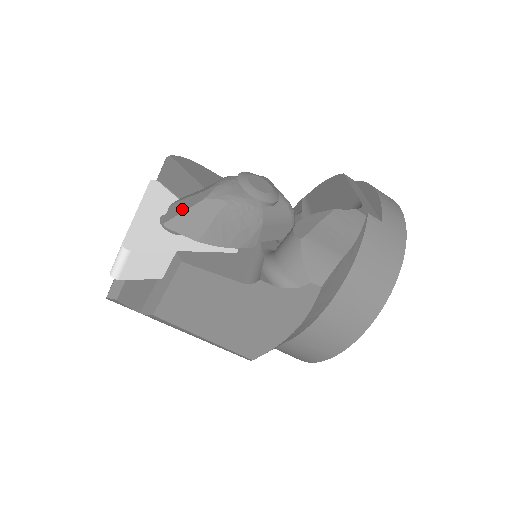
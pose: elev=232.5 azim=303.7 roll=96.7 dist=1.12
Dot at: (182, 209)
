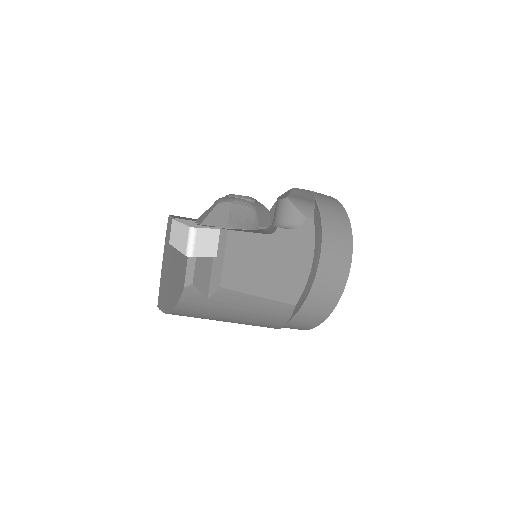
Dot at: (207, 214)
